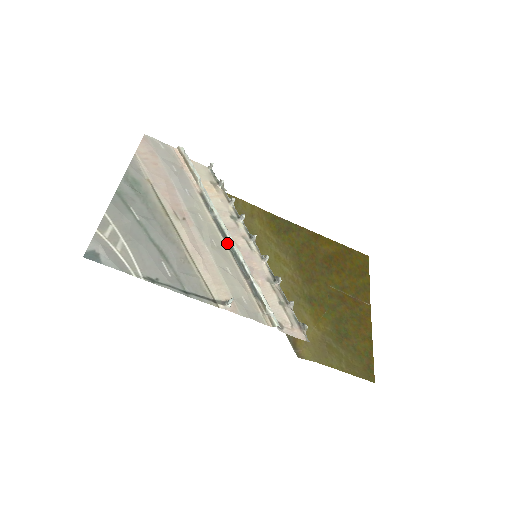
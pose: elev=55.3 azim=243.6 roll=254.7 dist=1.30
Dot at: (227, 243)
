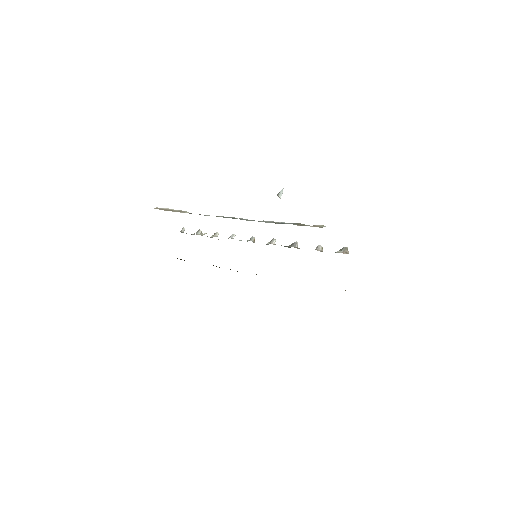
Dot at: occluded
